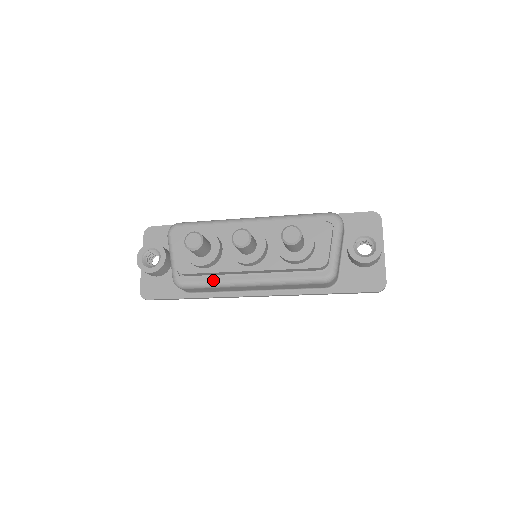
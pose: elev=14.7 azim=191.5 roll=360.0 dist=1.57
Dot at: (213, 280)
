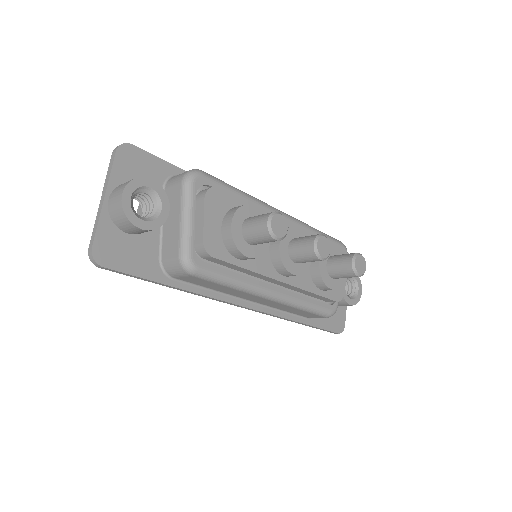
Dot at: (236, 277)
